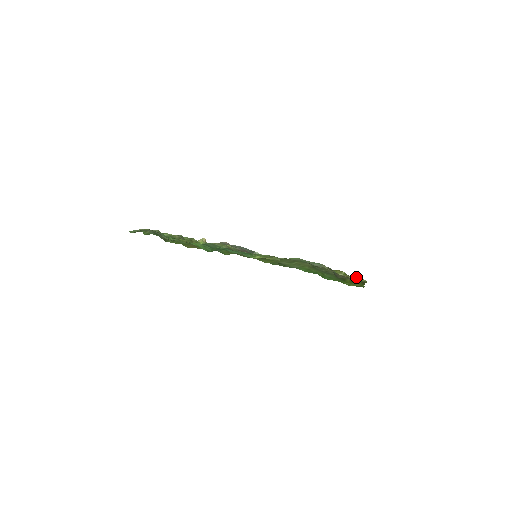
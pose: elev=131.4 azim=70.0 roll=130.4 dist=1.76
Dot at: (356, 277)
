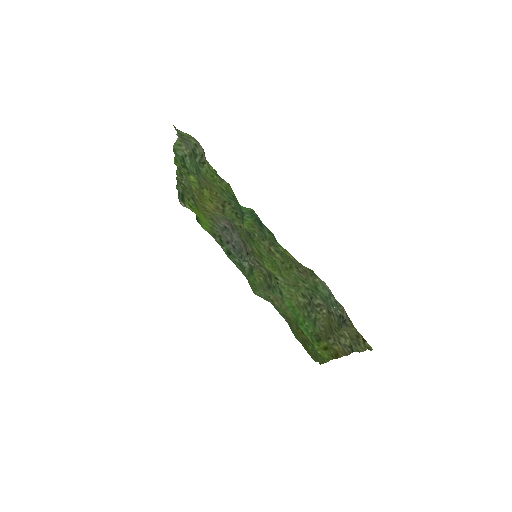
Dot at: occluded
